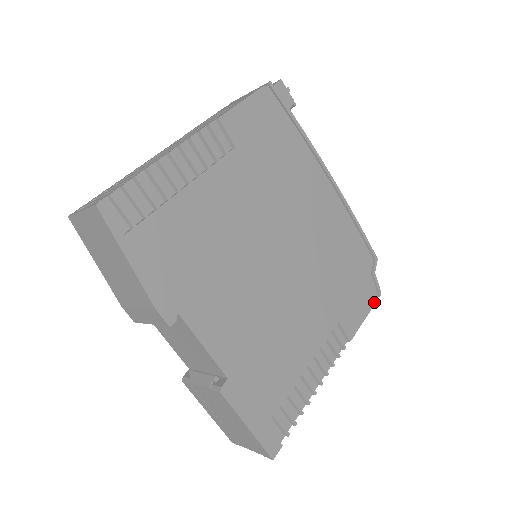
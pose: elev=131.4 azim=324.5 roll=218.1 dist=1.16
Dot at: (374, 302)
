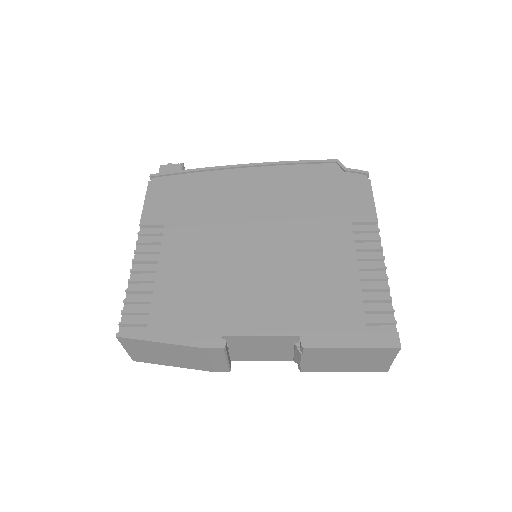
Dot at: (368, 182)
